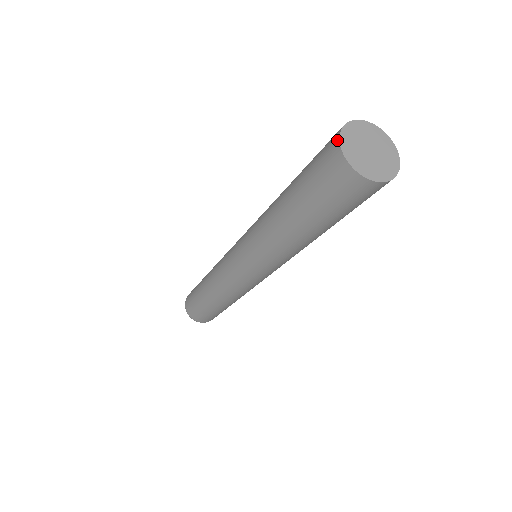
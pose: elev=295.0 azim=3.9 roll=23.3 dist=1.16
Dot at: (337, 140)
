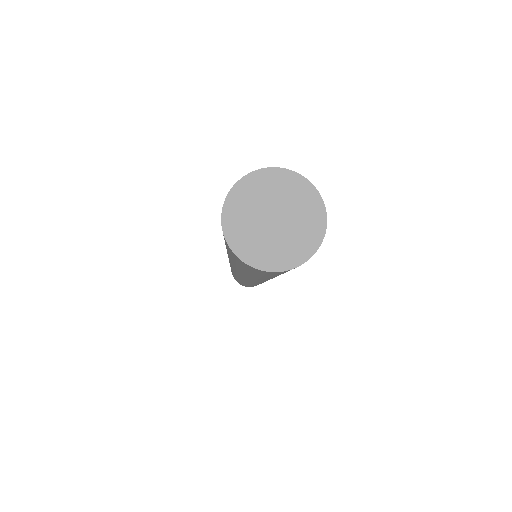
Dot at: occluded
